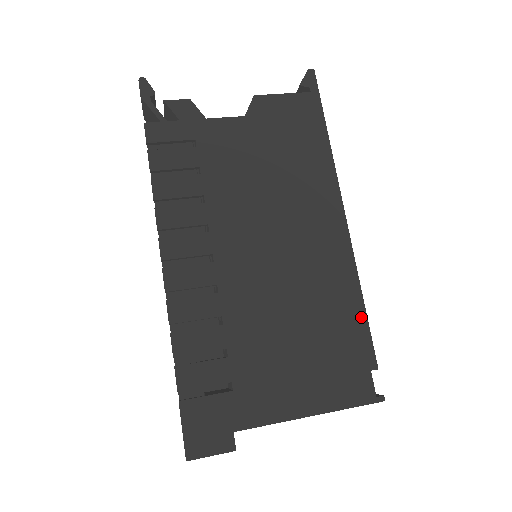
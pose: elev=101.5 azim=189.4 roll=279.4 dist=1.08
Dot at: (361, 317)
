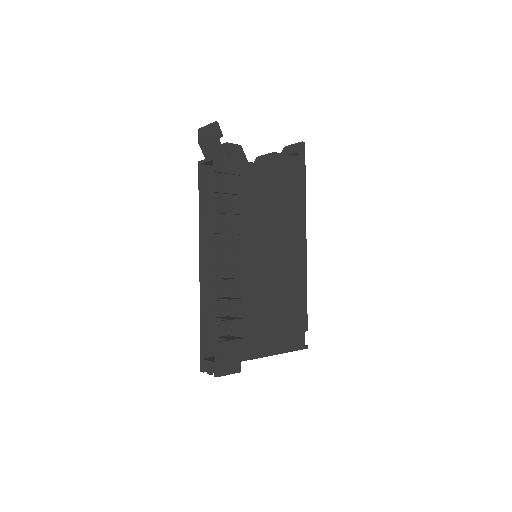
Dot at: (305, 302)
